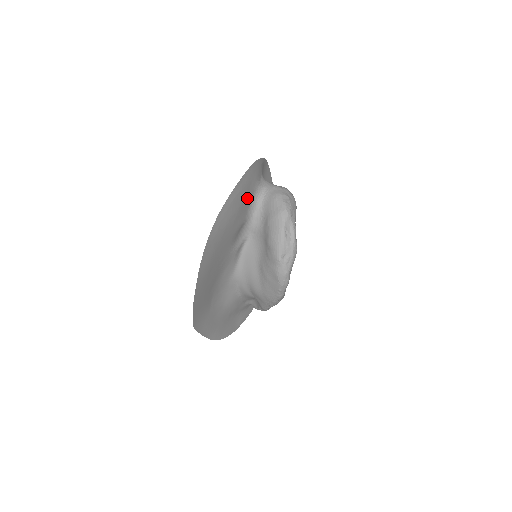
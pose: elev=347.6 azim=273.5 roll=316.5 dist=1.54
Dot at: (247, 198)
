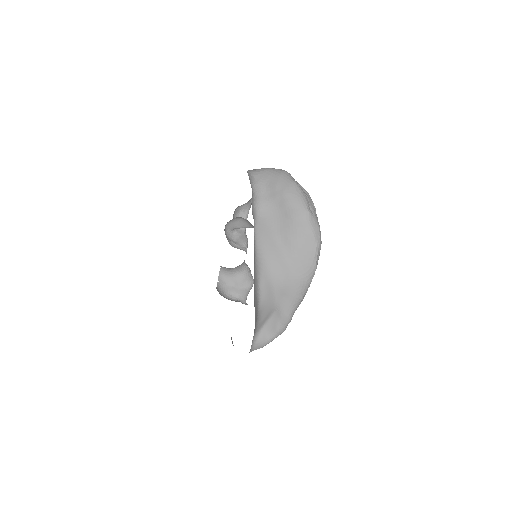
Dot at: occluded
